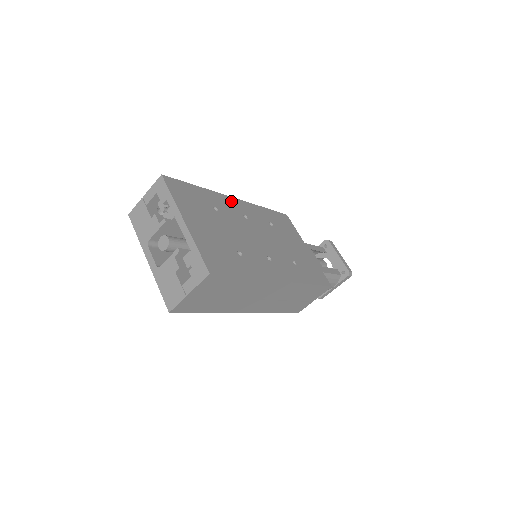
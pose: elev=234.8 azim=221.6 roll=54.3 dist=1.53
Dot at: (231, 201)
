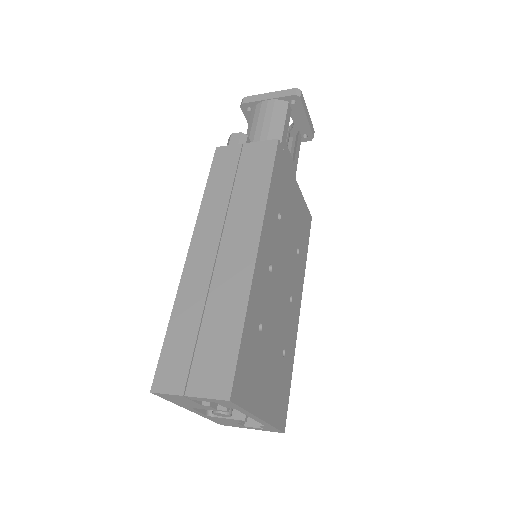
Dot at: (259, 269)
